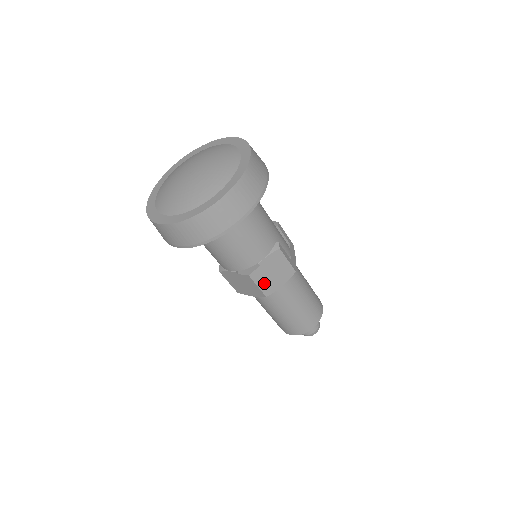
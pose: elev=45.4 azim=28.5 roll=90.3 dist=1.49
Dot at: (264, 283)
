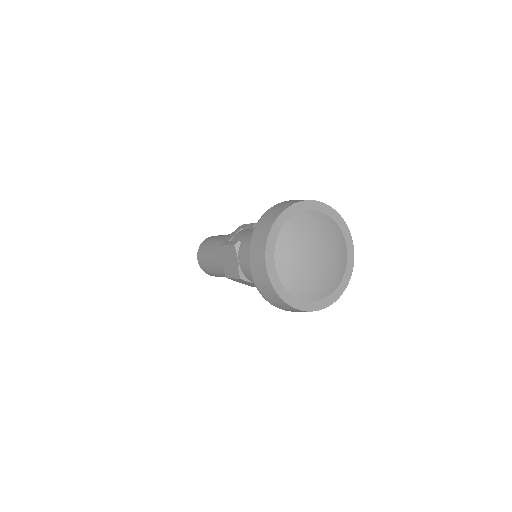
Dot at: (237, 280)
